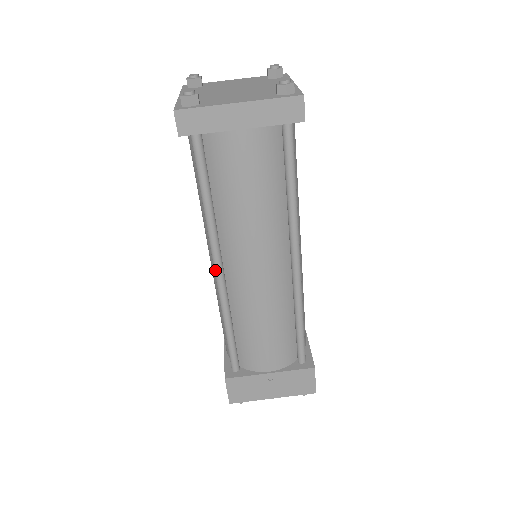
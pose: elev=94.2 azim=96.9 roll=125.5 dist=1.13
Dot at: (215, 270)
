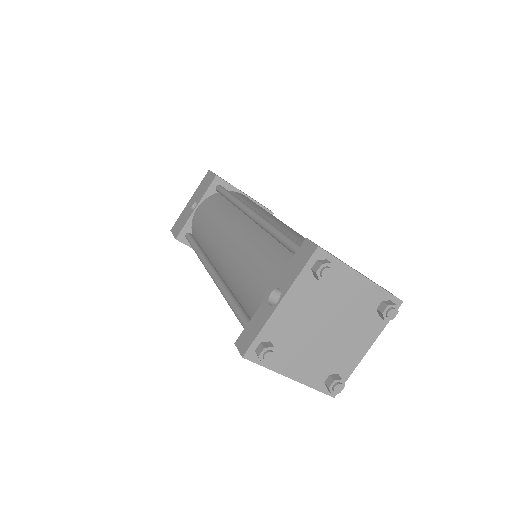
Dot at: (210, 275)
